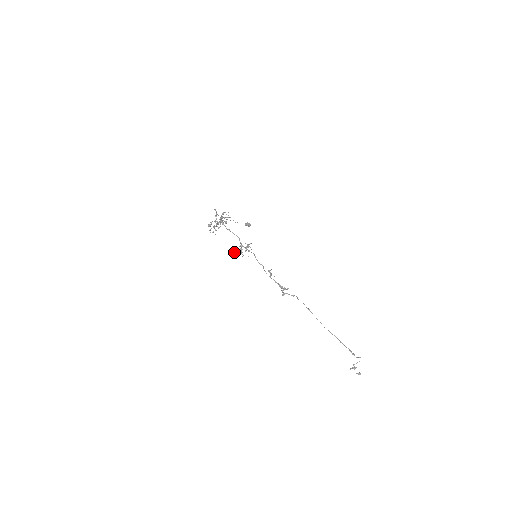
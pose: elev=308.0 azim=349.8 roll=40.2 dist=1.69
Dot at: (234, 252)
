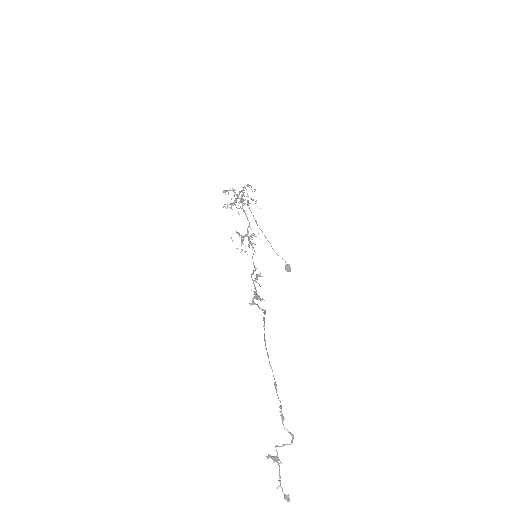
Dot at: occluded
